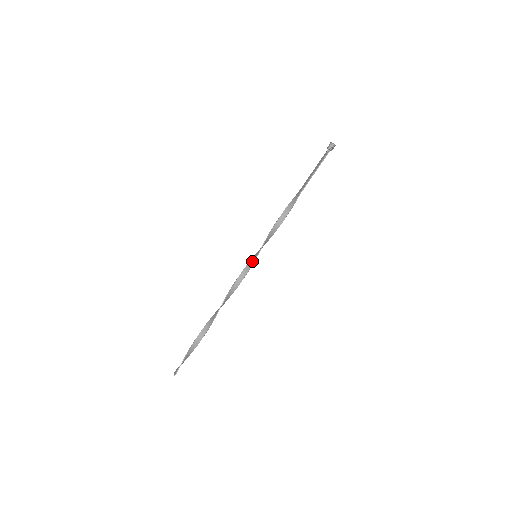
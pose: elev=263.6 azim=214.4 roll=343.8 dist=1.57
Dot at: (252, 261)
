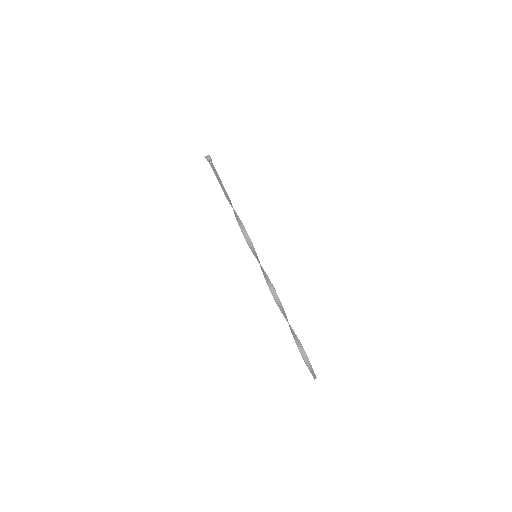
Dot at: (258, 261)
